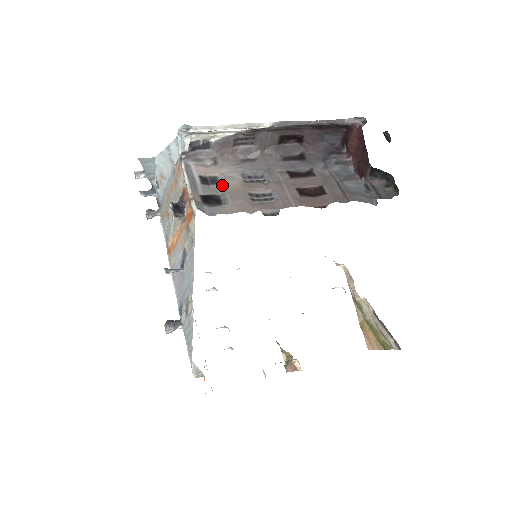
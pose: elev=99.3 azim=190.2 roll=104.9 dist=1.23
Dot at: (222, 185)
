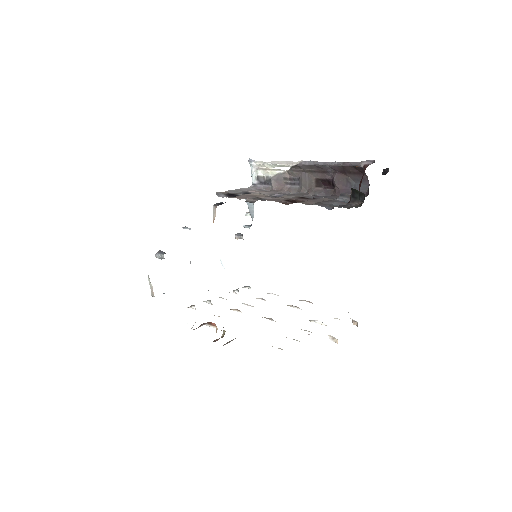
Dot at: (250, 194)
